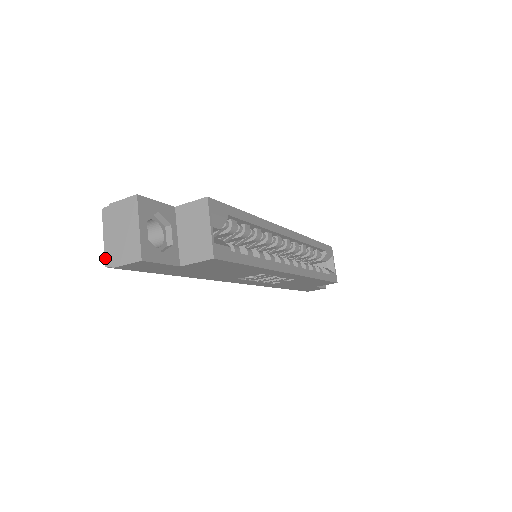
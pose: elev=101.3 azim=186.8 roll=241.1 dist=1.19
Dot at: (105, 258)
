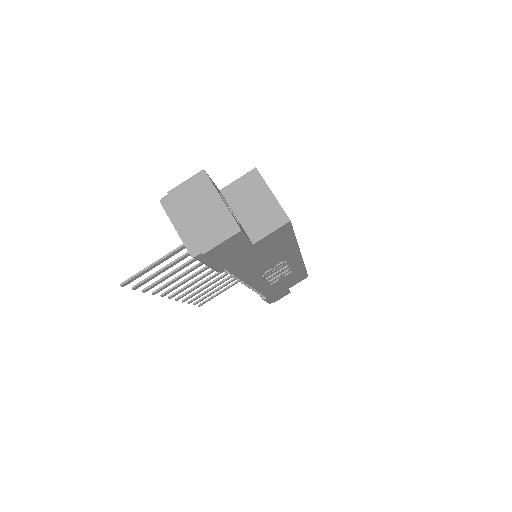
Dot at: (188, 248)
